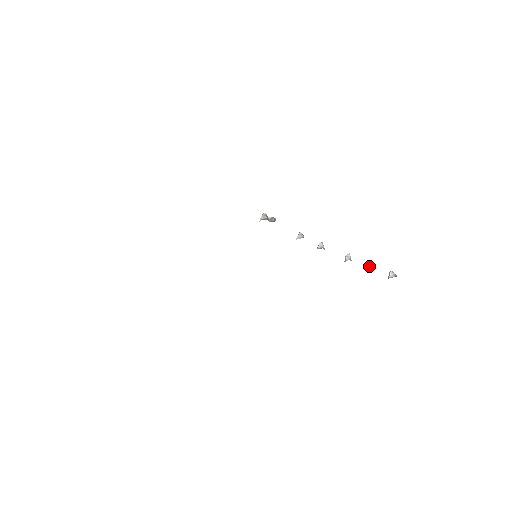
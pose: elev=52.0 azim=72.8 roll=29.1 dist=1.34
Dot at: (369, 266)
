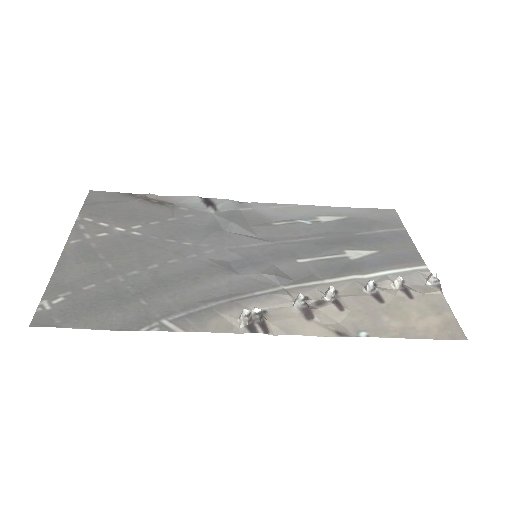
Dot at: (399, 286)
